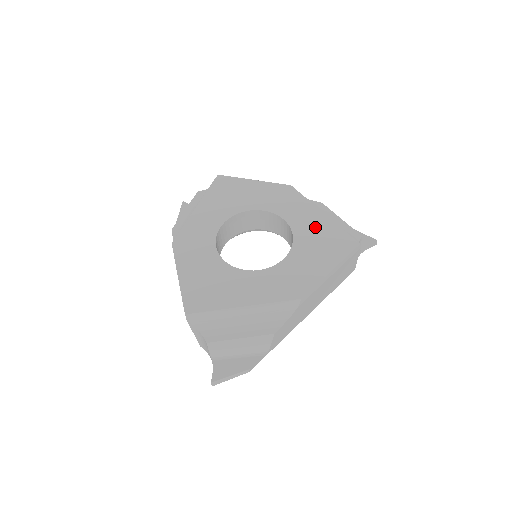
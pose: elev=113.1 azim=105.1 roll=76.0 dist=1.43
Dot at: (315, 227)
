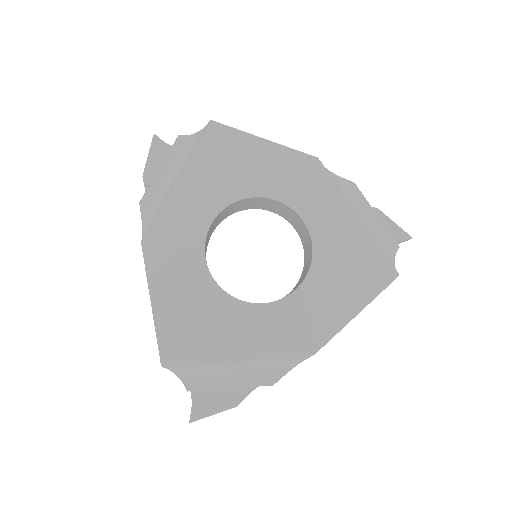
Dot at: (344, 239)
